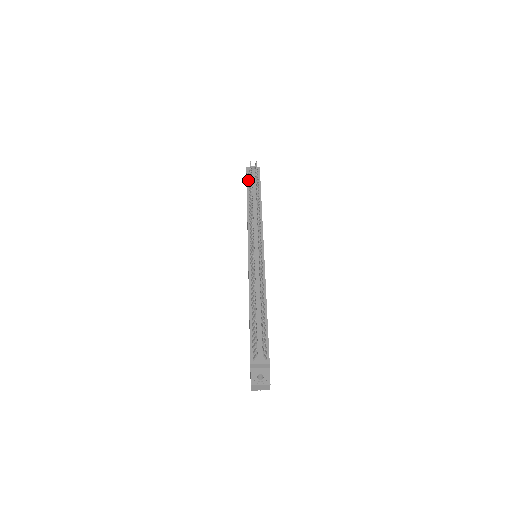
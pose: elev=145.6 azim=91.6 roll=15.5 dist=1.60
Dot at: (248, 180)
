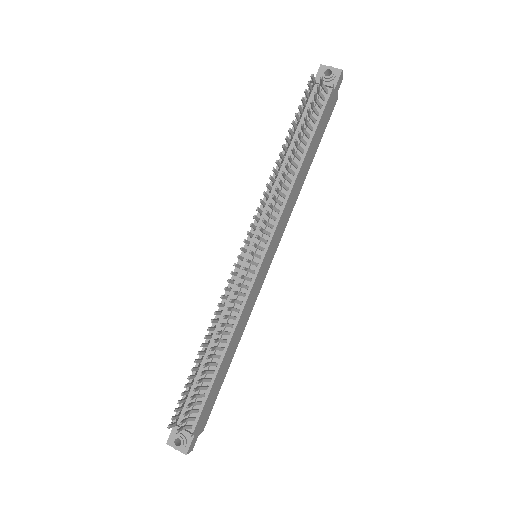
Dot at: occluded
